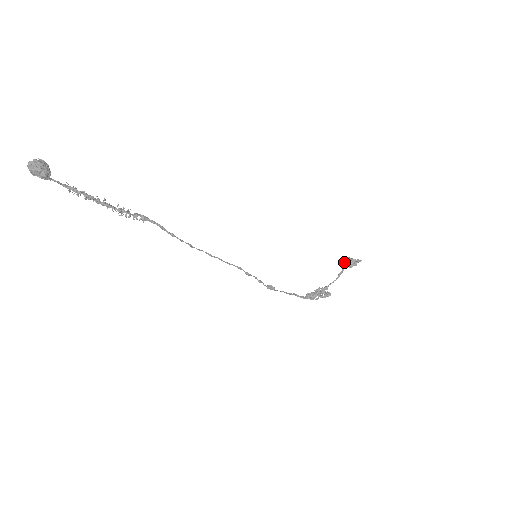
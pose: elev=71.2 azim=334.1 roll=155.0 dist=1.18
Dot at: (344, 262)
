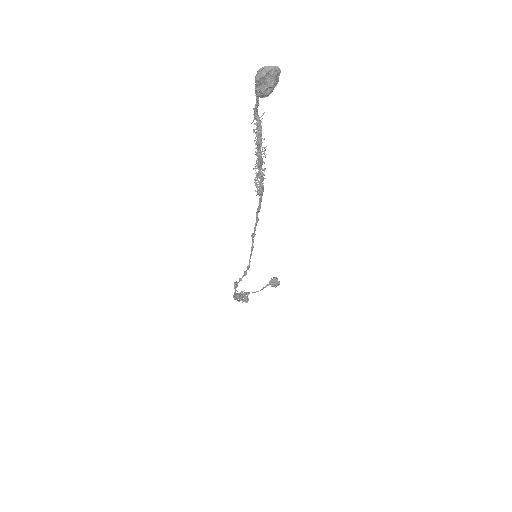
Dot at: (272, 280)
